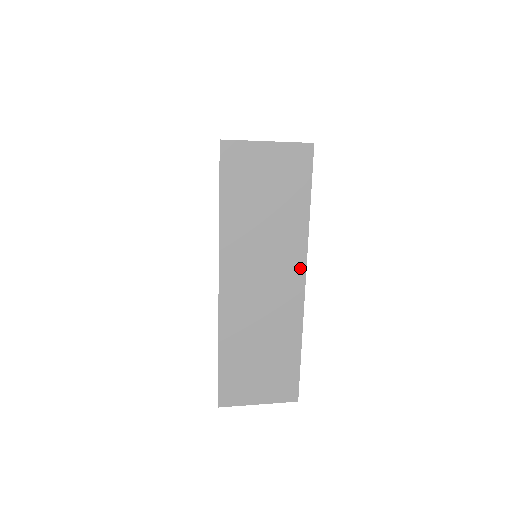
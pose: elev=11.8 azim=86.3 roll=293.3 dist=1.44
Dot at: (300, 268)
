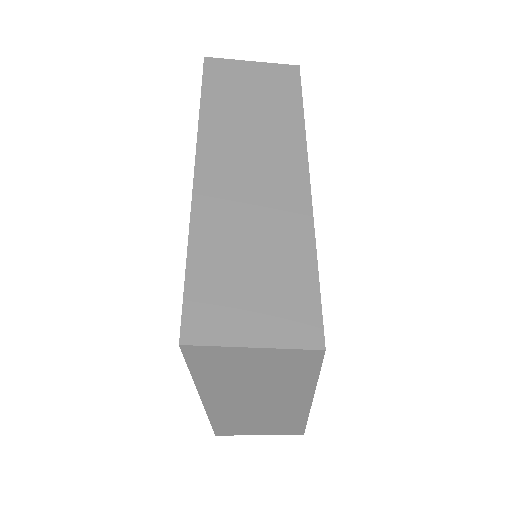
Dot at: (300, 162)
